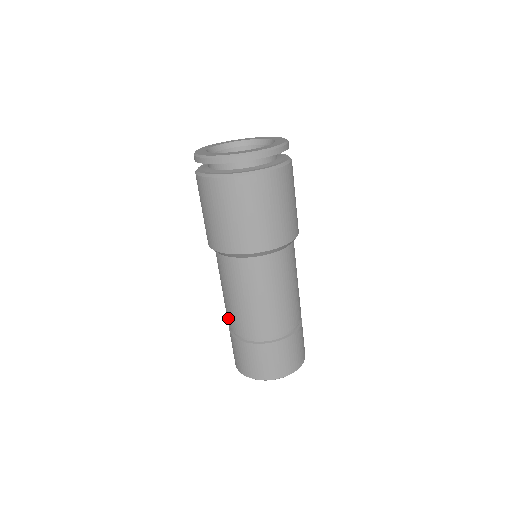
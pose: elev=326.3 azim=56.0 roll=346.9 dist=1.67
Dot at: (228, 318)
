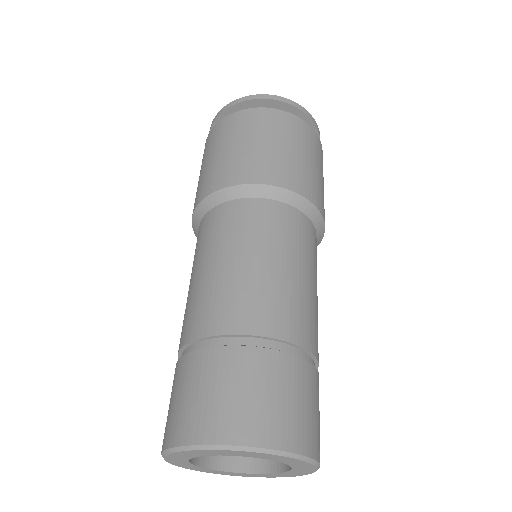
Dot at: occluded
